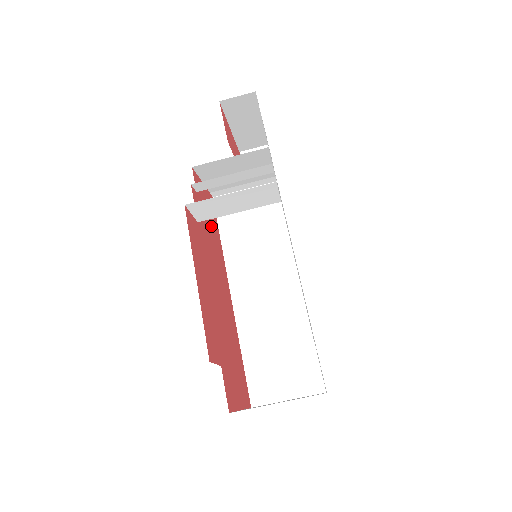
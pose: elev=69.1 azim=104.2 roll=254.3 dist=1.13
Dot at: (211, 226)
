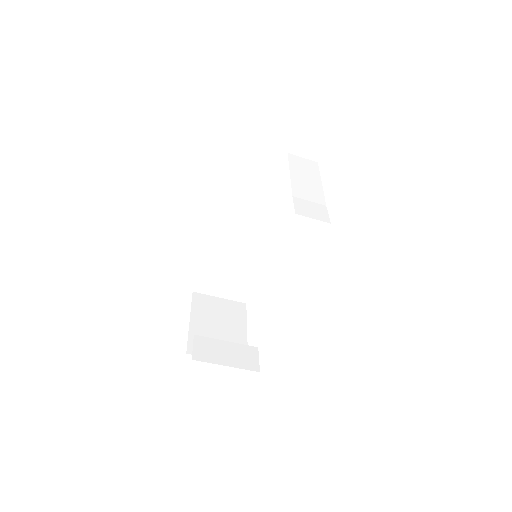
Dot at: occluded
